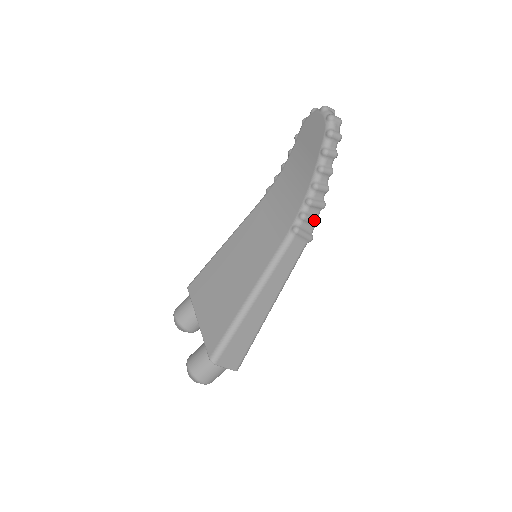
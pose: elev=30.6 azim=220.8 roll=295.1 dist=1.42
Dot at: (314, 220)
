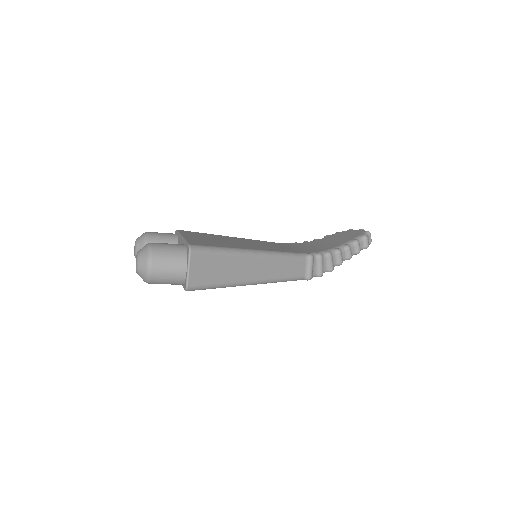
Dot at: (322, 268)
